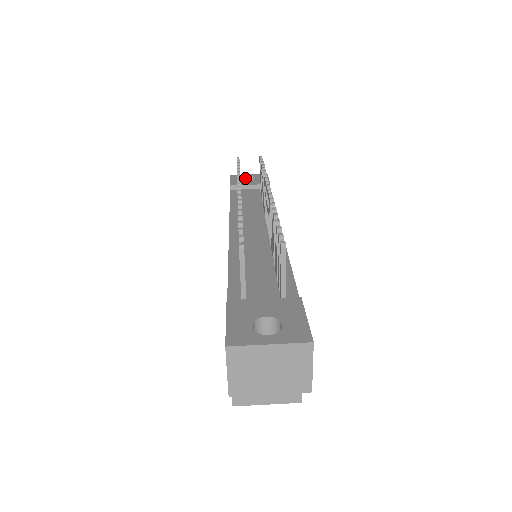
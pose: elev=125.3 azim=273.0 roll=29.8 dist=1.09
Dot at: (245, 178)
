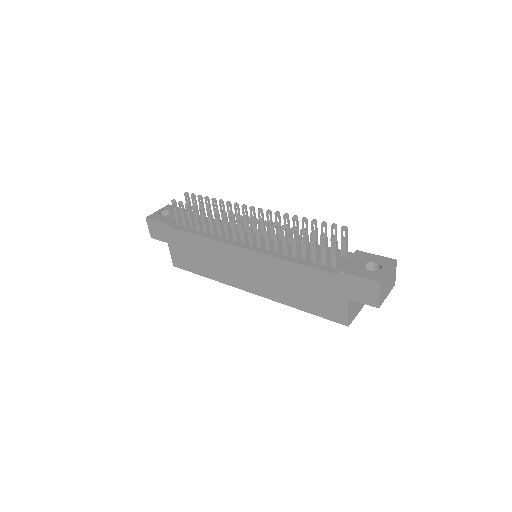
Dot at: (159, 215)
